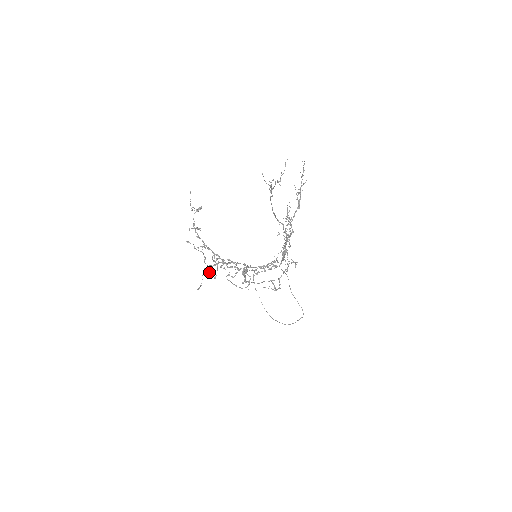
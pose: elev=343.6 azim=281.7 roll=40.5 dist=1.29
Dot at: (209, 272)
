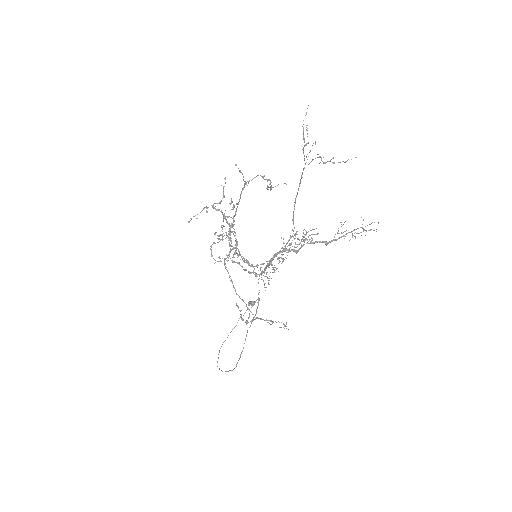
Dot at: occluded
